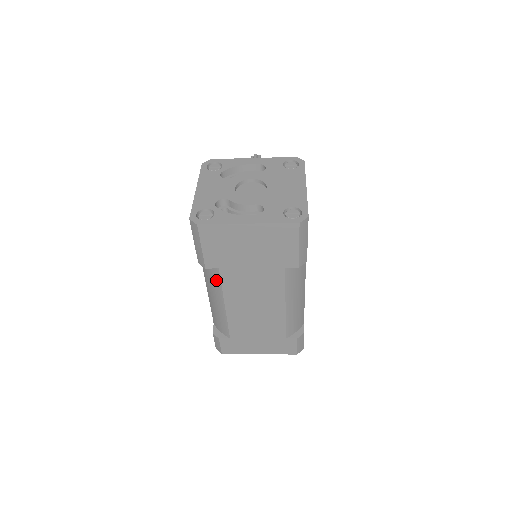
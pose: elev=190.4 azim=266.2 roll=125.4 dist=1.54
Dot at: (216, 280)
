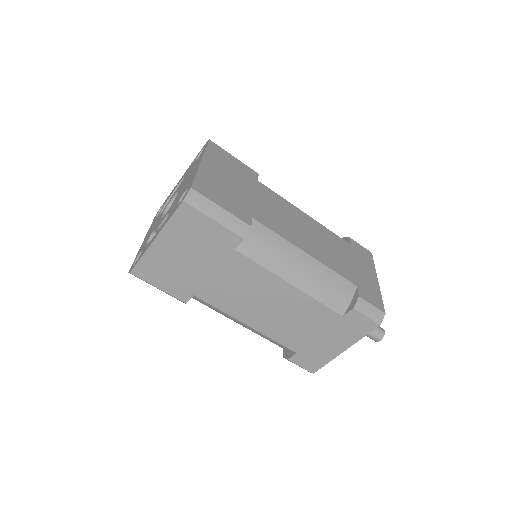
Dot at: (210, 307)
